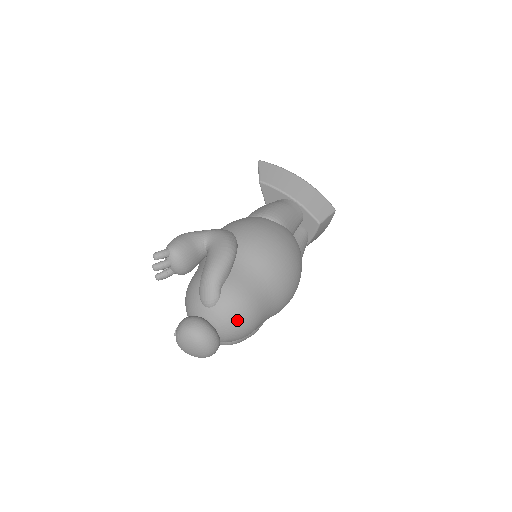
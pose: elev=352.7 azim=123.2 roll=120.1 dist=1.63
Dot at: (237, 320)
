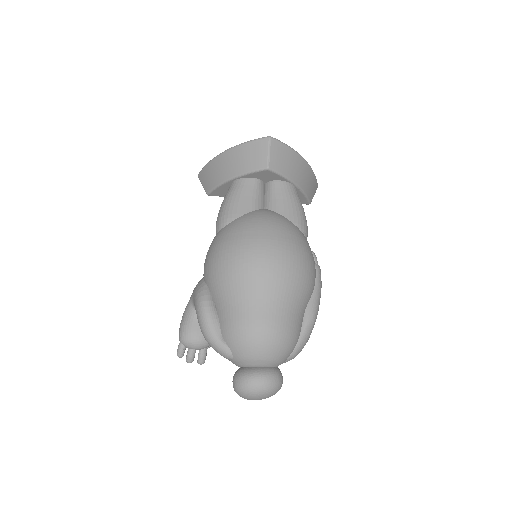
Dot at: (257, 349)
